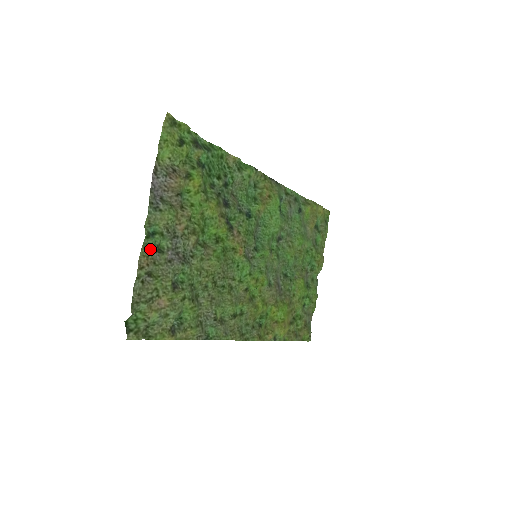
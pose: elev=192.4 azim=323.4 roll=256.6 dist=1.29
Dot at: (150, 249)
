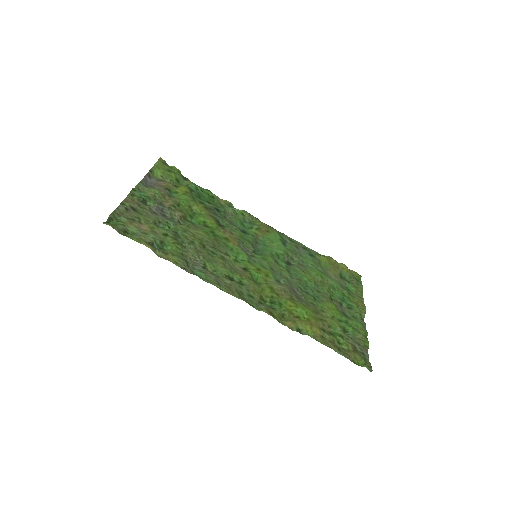
Dot at: (137, 199)
